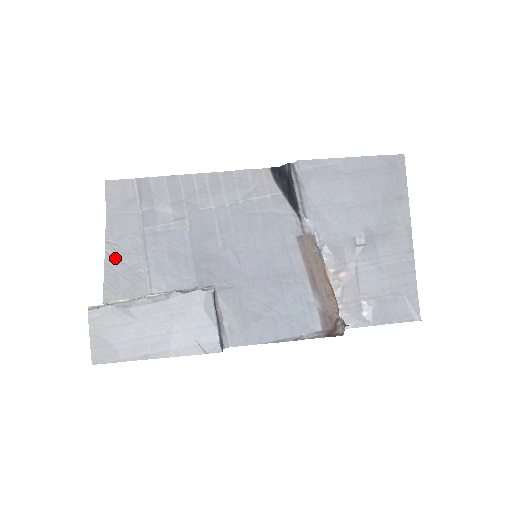
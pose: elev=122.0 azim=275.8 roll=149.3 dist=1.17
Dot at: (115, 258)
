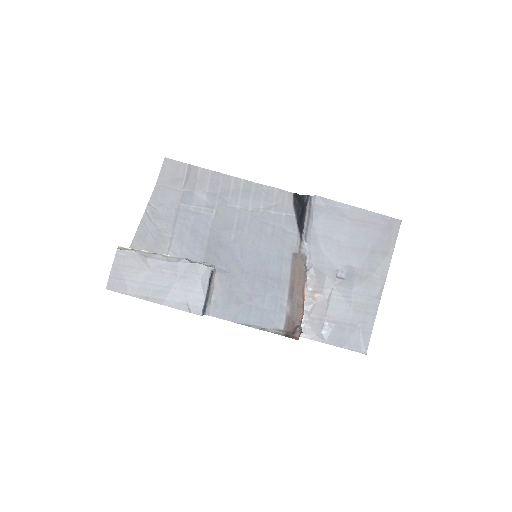
Dot at: (151, 218)
